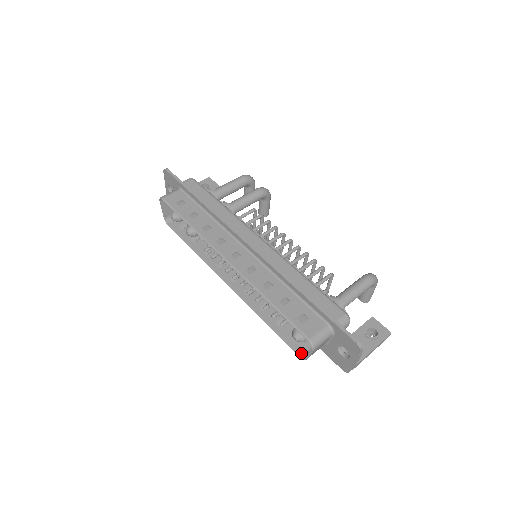
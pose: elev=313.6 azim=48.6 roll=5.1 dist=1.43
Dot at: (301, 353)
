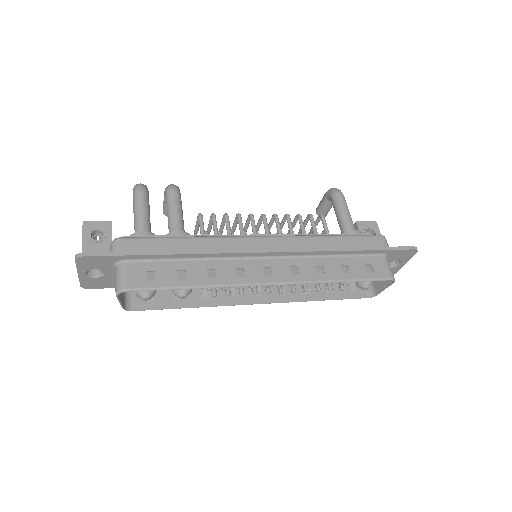
Dot at: (366, 294)
